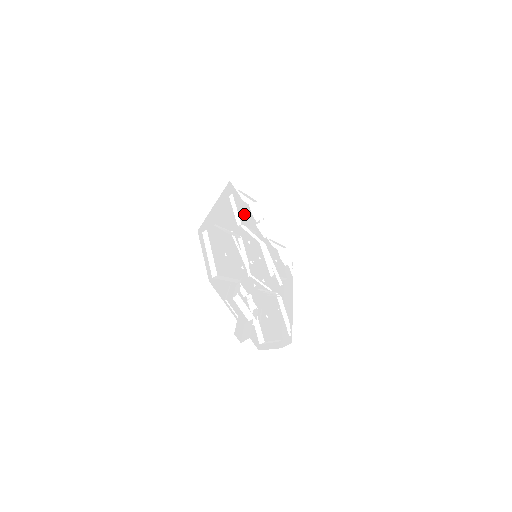
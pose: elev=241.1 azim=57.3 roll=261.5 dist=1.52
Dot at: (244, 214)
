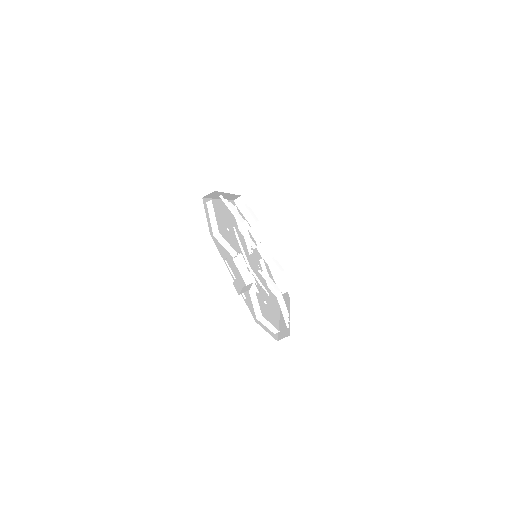
Dot at: occluded
